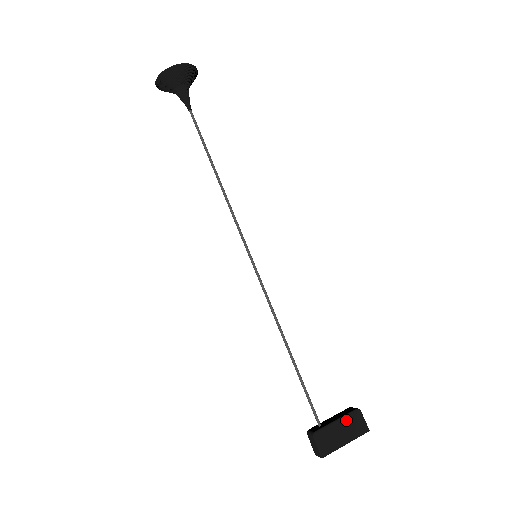
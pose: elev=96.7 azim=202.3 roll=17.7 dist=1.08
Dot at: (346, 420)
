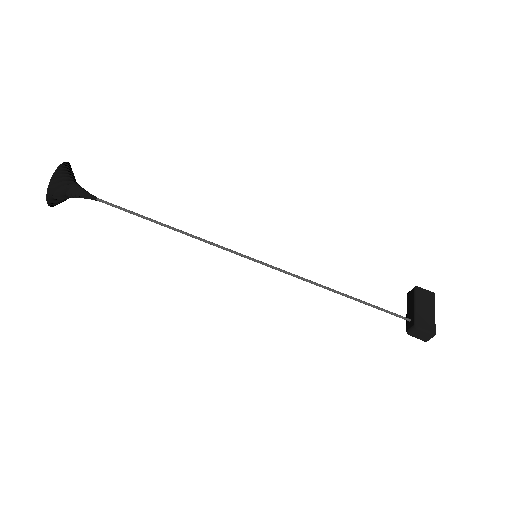
Dot at: (418, 300)
